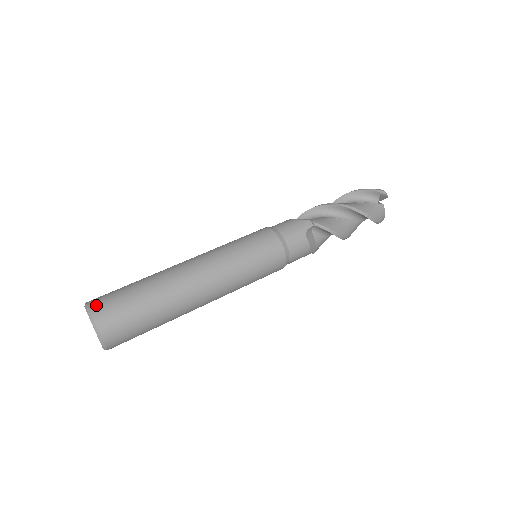
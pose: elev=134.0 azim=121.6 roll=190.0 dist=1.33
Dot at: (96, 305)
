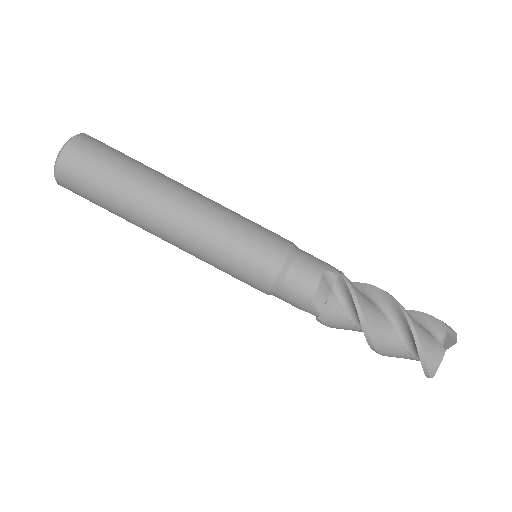
Dot at: (62, 173)
